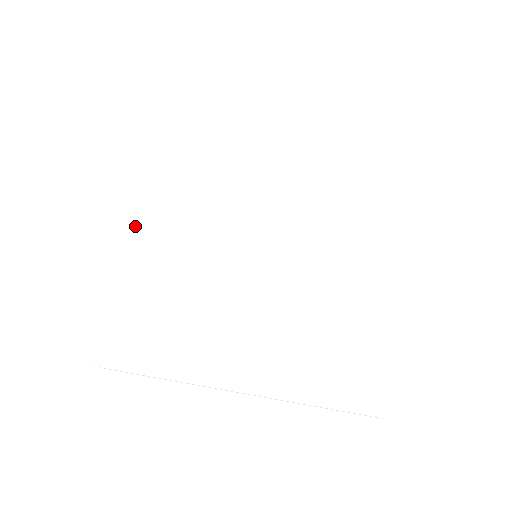
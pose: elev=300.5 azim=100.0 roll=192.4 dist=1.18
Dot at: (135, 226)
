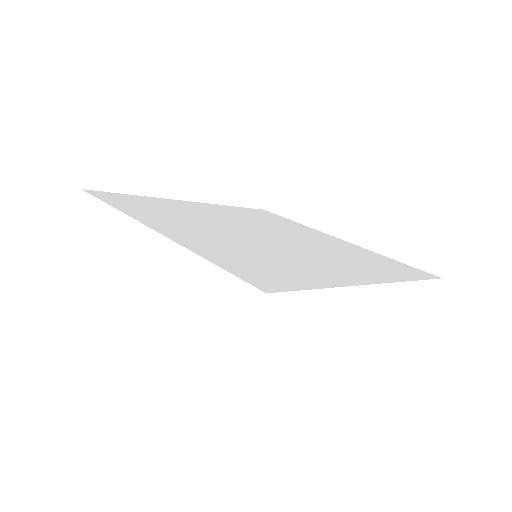
Dot at: (155, 227)
